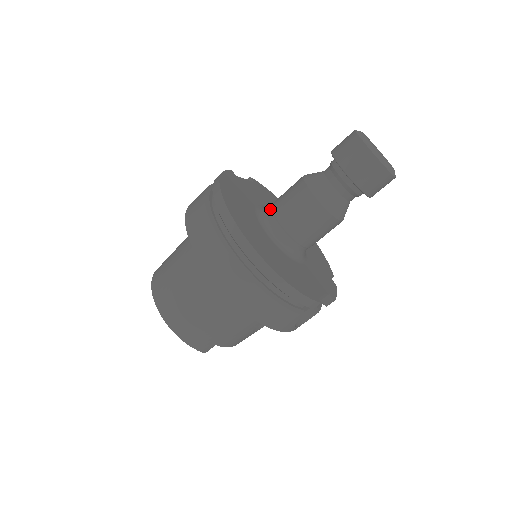
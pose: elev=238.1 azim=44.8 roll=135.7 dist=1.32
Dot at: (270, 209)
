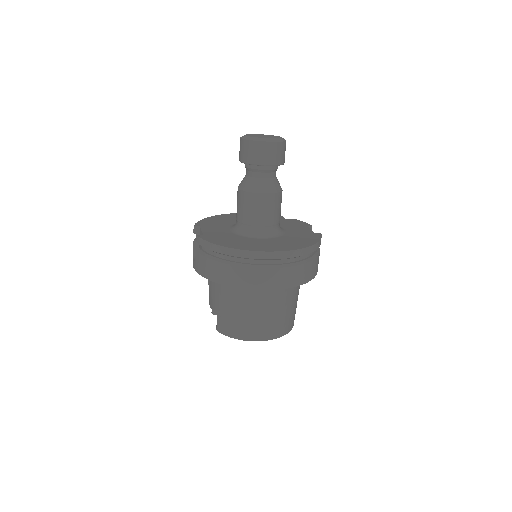
Dot at: (247, 226)
